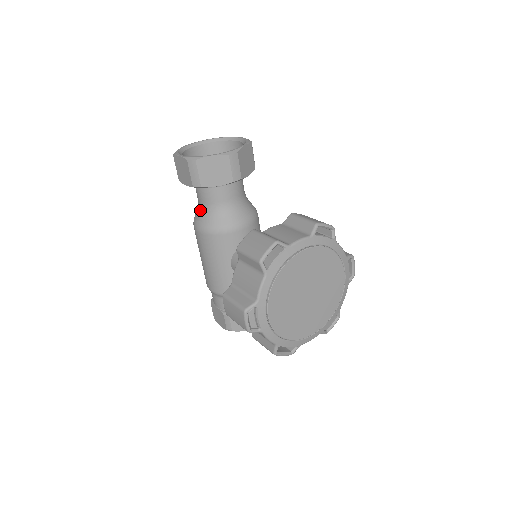
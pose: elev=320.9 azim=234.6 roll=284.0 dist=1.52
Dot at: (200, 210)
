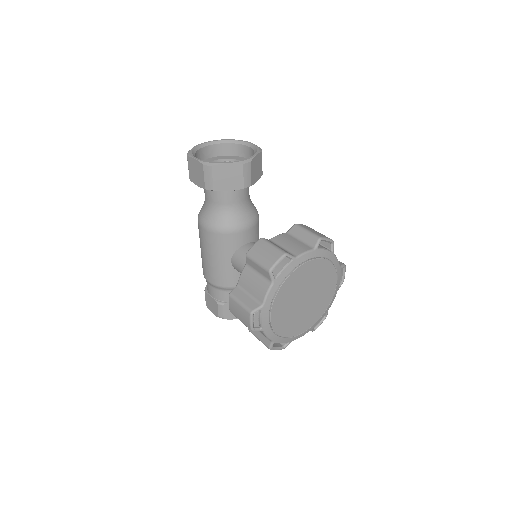
Dot at: (207, 208)
